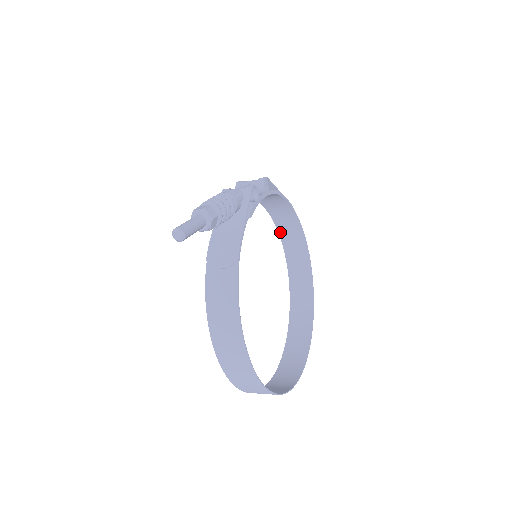
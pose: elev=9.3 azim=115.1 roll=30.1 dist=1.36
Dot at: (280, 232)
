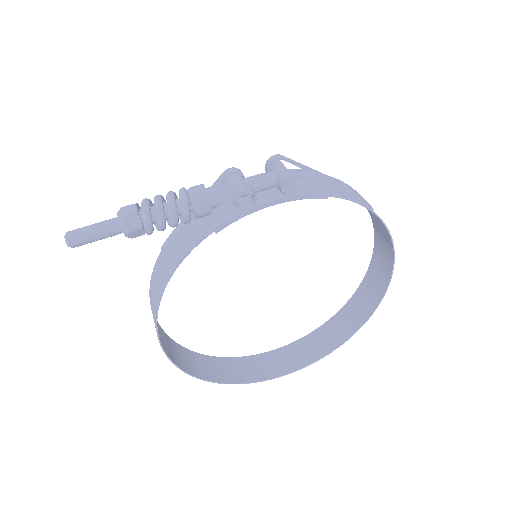
Dot at: (371, 216)
